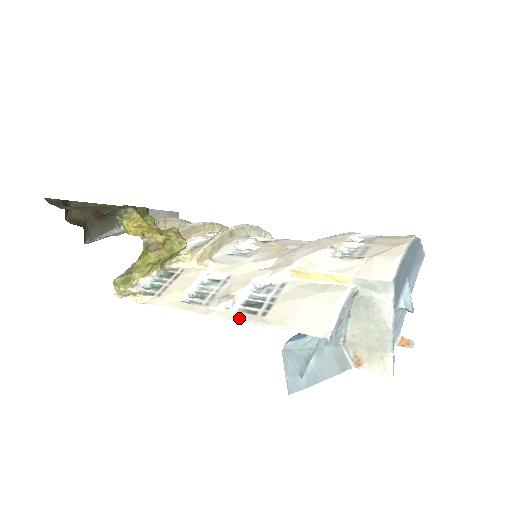
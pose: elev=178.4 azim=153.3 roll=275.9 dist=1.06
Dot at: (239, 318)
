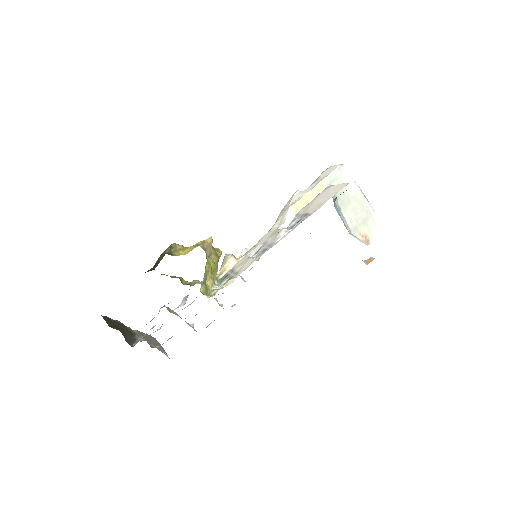
Dot at: occluded
